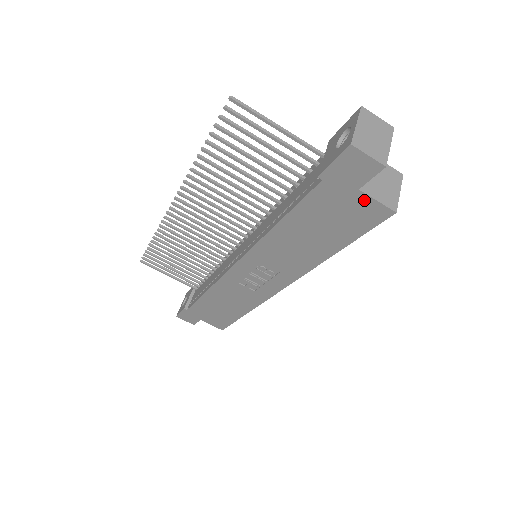
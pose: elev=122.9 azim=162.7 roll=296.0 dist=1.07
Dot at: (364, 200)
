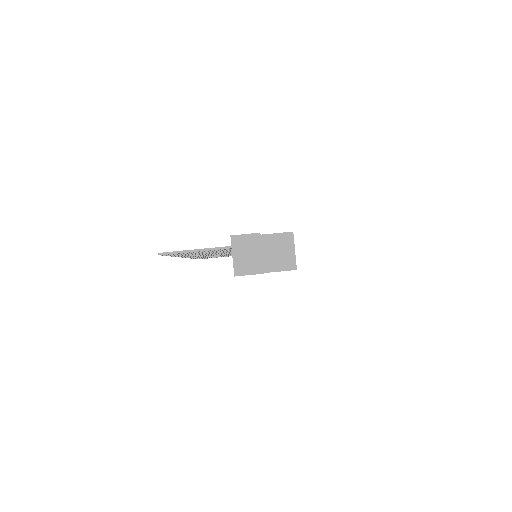
Dot at: occluded
